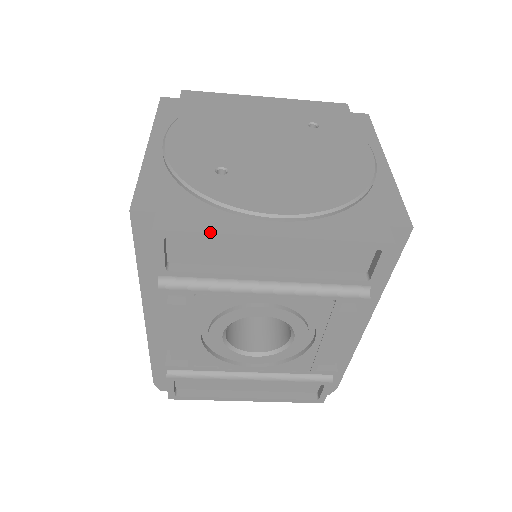
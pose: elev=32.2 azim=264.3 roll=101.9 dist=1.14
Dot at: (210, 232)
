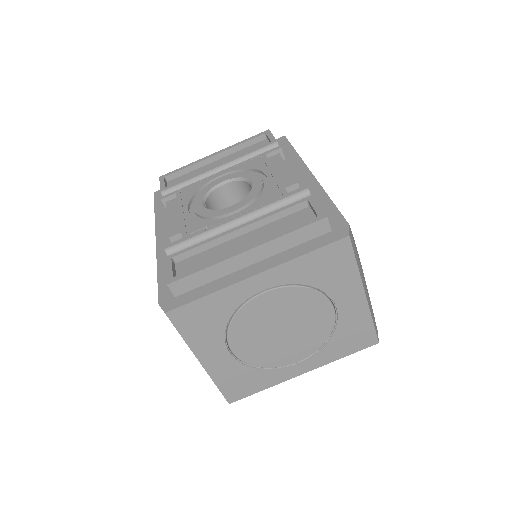
Dot at: (184, 166)
